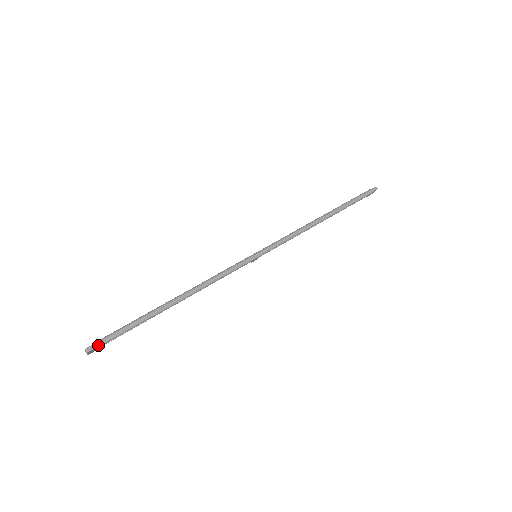
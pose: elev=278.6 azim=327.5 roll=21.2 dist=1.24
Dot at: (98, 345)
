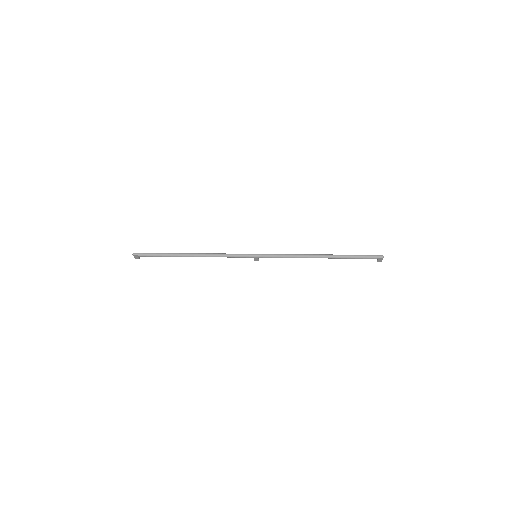
Dot at: (139, 254)
